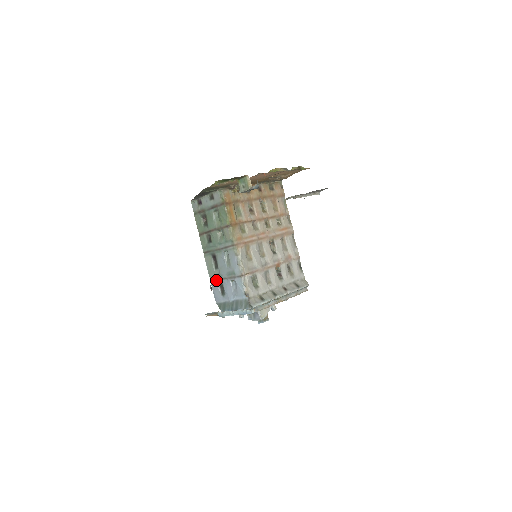
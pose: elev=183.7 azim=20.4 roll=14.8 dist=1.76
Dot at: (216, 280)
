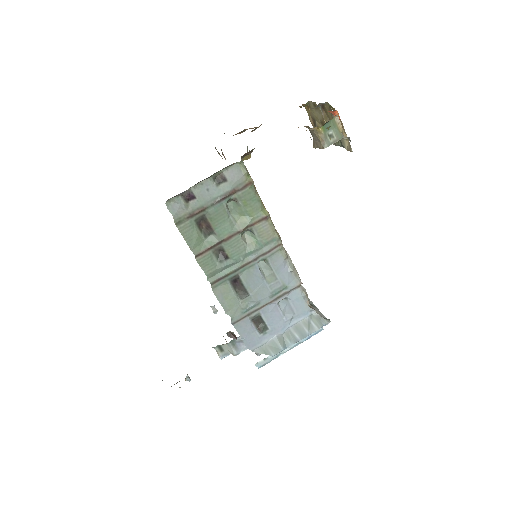
Dot at: (246, 316)
